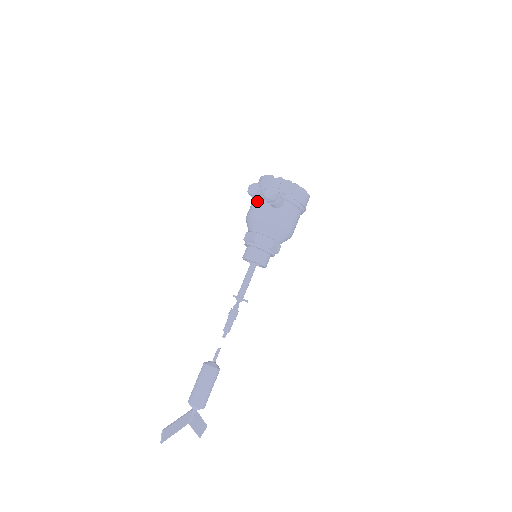
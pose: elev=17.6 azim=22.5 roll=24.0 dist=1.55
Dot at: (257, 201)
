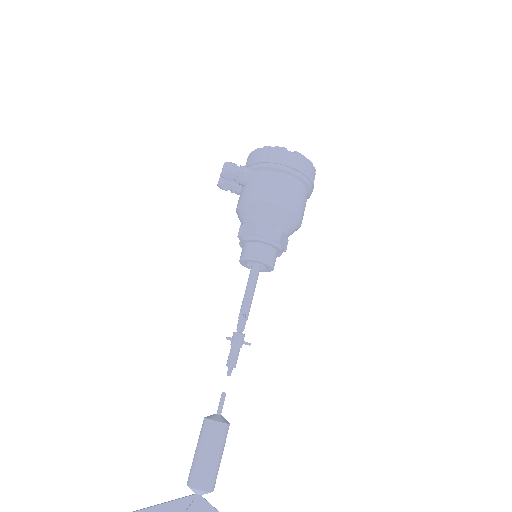
Dot at: (236, 192)
